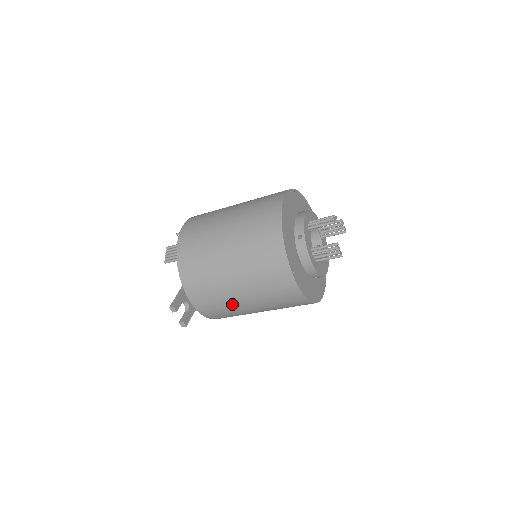
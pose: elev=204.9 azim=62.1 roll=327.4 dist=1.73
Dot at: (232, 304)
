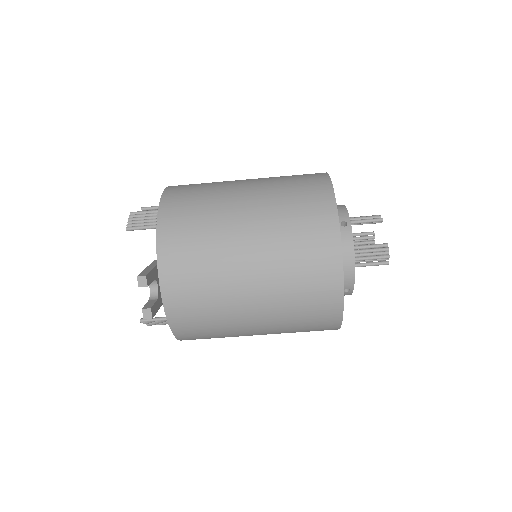
Dot at: (228, 301)
